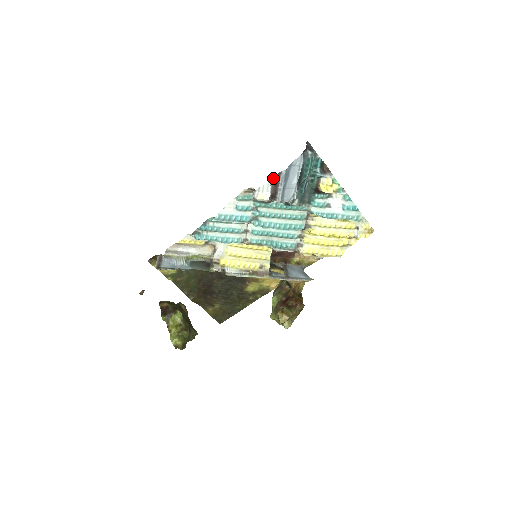
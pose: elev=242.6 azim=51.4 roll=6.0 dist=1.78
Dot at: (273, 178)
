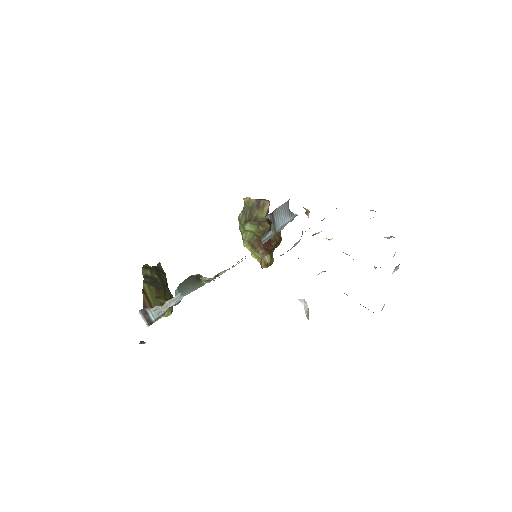
Dot at: occluded
